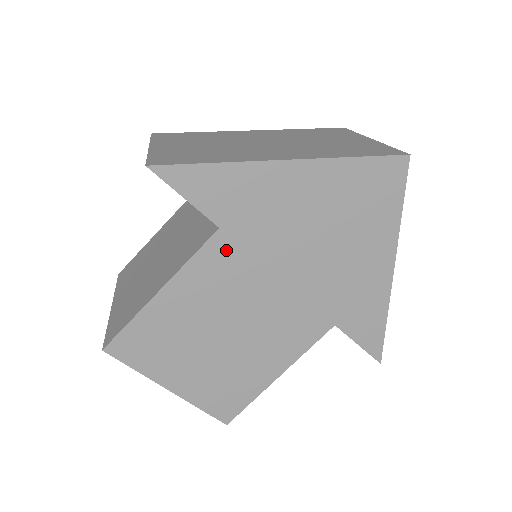
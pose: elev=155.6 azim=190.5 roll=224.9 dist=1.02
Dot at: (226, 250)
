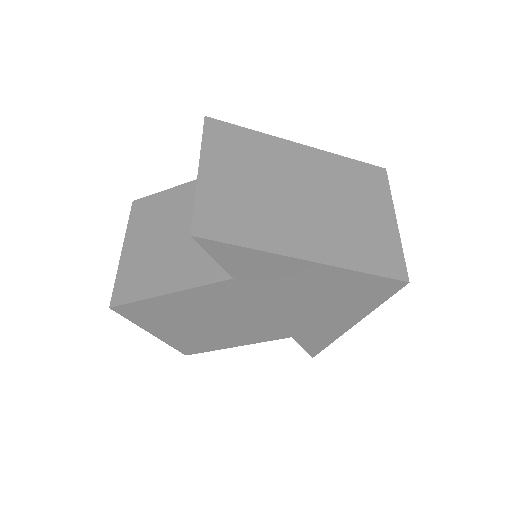
Dot at: (232, 289)
